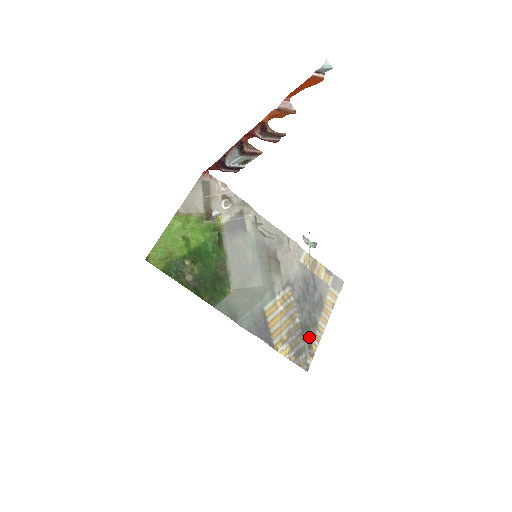
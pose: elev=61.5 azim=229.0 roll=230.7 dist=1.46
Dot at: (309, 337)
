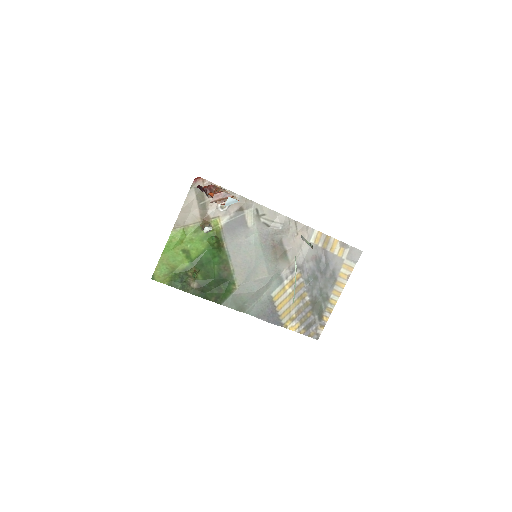
Dot at: (319, 311)
